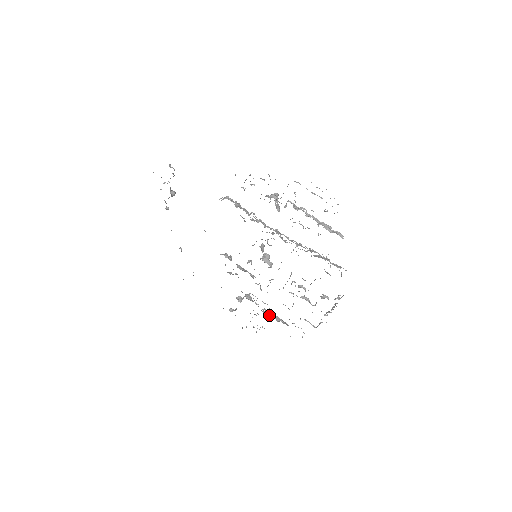
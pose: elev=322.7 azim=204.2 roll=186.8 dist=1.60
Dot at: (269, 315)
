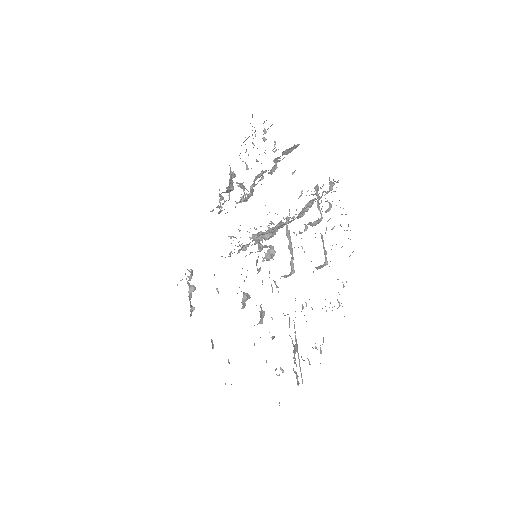
Dot at: occluded
